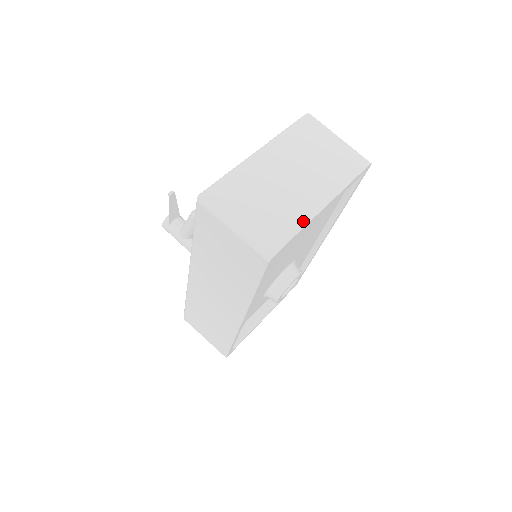
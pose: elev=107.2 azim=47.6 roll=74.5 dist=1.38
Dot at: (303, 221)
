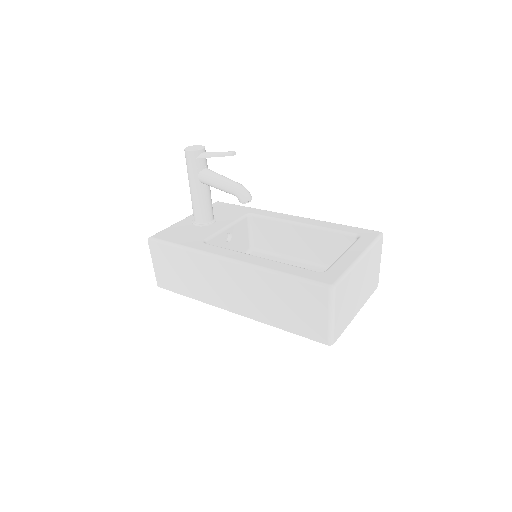
Dot at: (349, 322)
